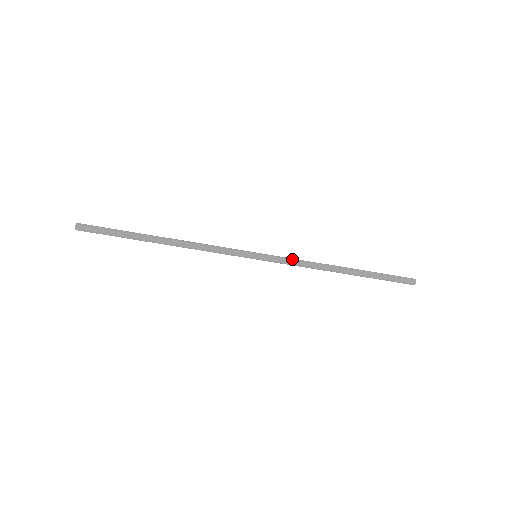
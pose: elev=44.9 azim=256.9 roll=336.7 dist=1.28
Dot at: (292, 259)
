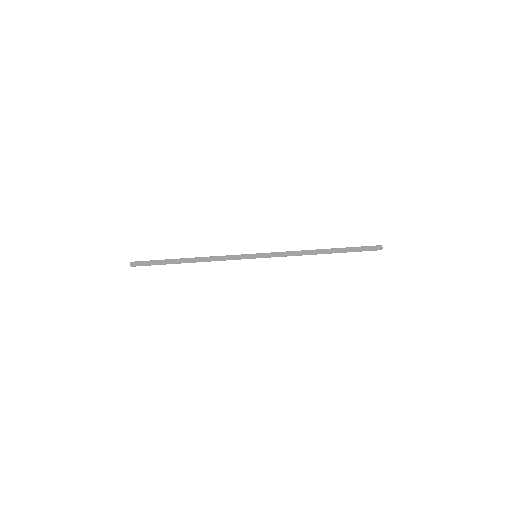
Dot at: (282, 252)
